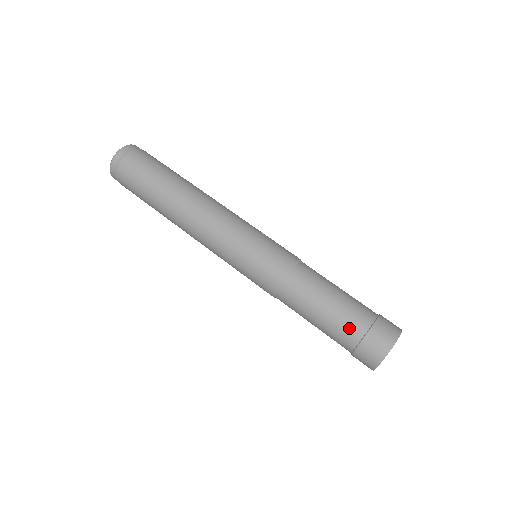
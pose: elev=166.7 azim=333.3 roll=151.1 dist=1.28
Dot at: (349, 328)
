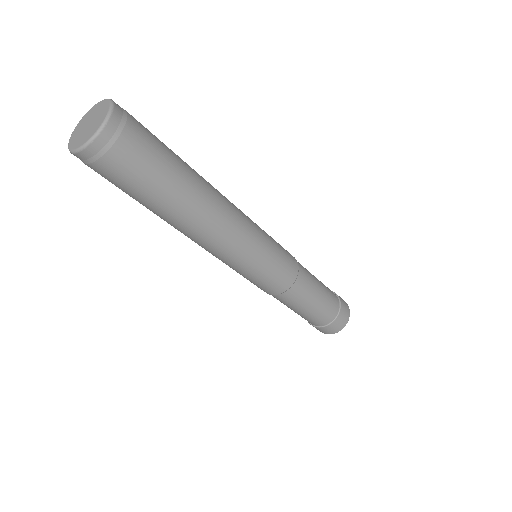
Dot at: (326, 316)
